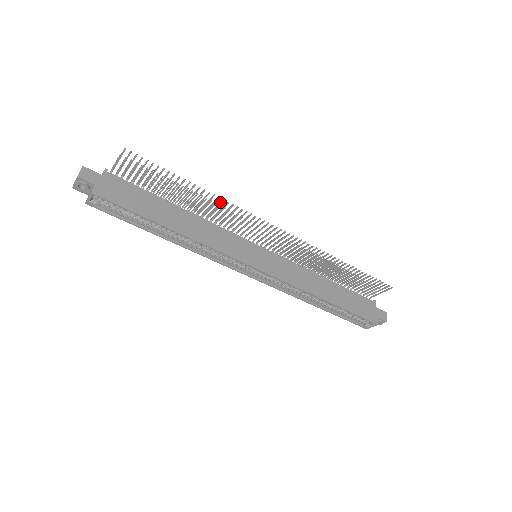
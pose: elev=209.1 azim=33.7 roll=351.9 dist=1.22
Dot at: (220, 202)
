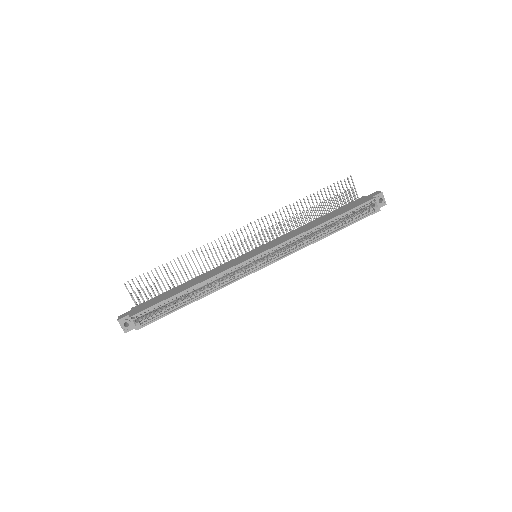
Dot at: occluded
